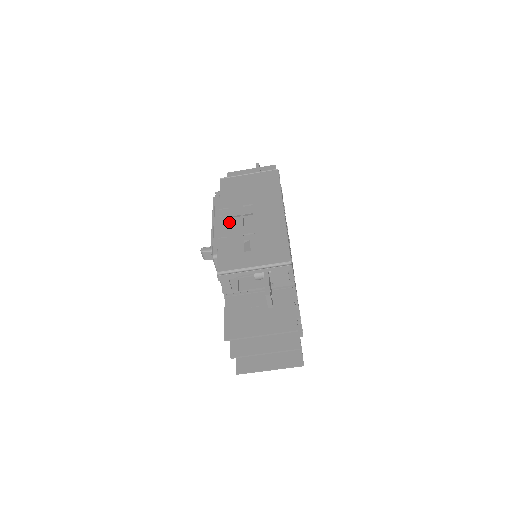
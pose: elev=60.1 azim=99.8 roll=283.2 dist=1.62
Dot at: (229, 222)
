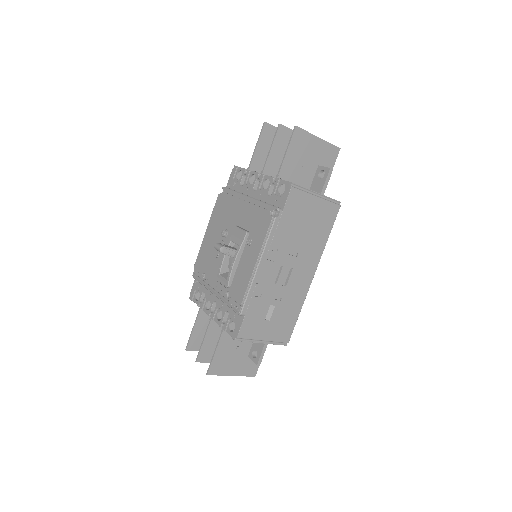
Dot at: occluded
